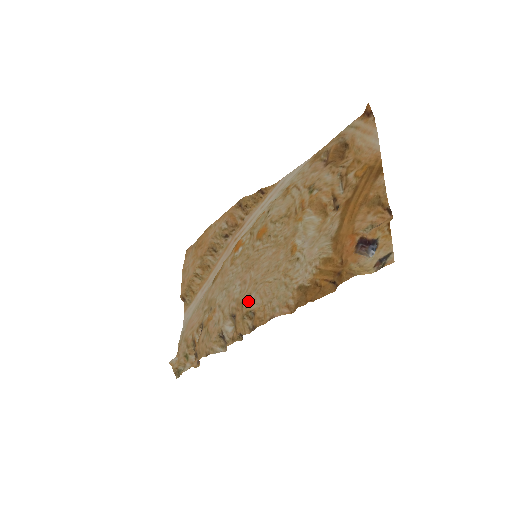
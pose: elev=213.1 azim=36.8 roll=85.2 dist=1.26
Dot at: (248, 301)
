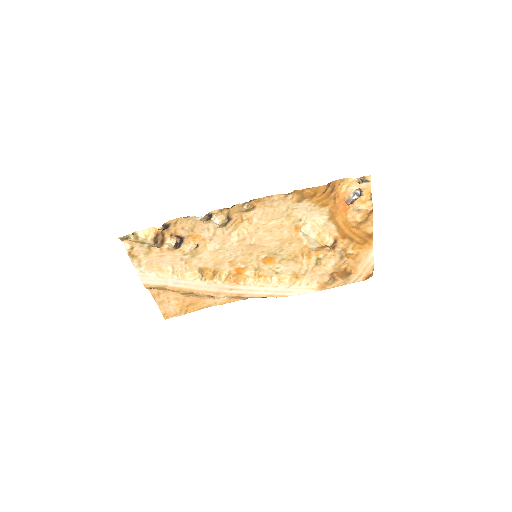
Dot at: (248, 220)
